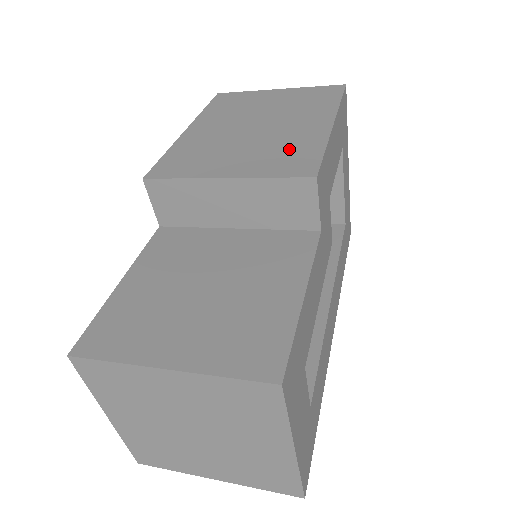
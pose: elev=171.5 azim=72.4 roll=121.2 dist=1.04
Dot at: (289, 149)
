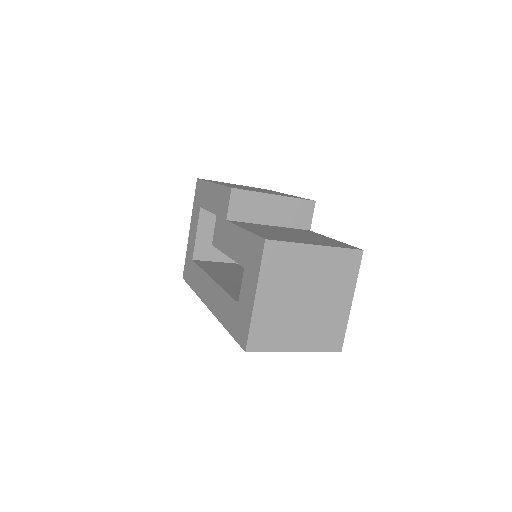
Dot at: occluded
